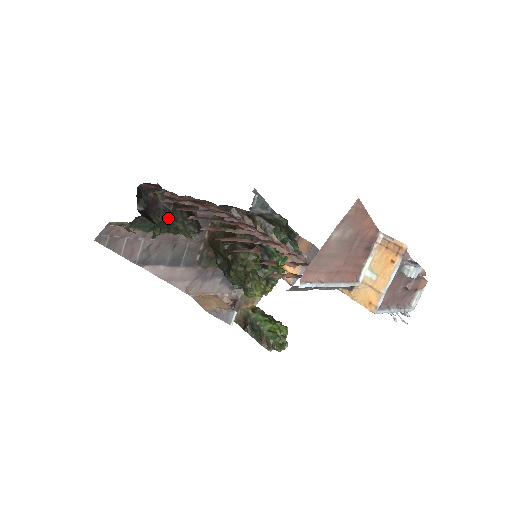
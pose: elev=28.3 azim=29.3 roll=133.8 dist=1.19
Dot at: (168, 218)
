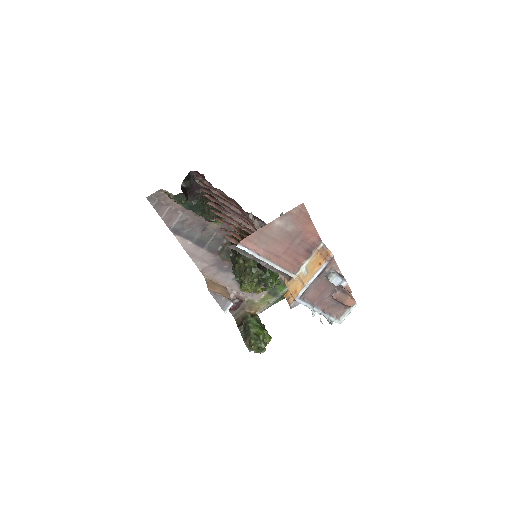
Dot at: (203, 202)
